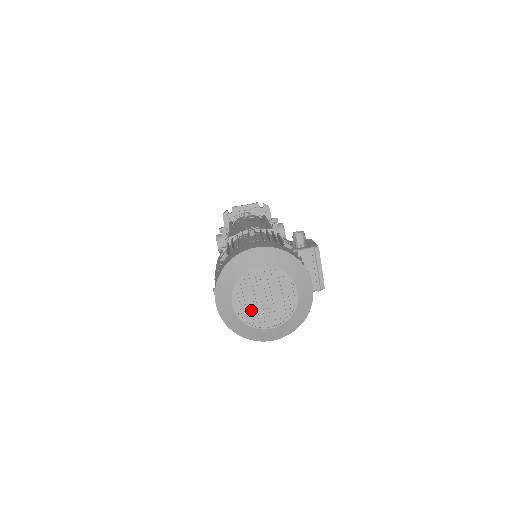
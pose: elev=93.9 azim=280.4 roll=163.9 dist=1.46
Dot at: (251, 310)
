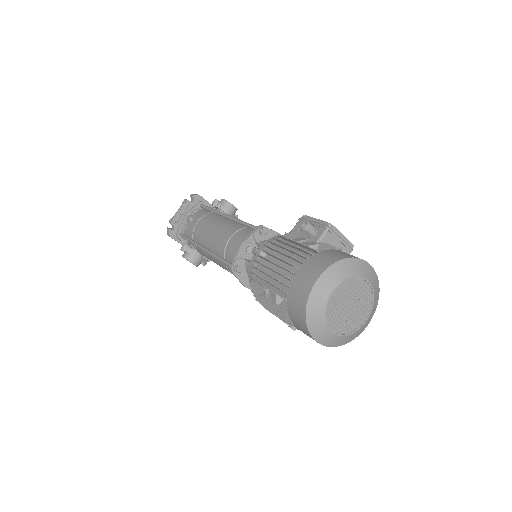
Dot at: (347, 323)
